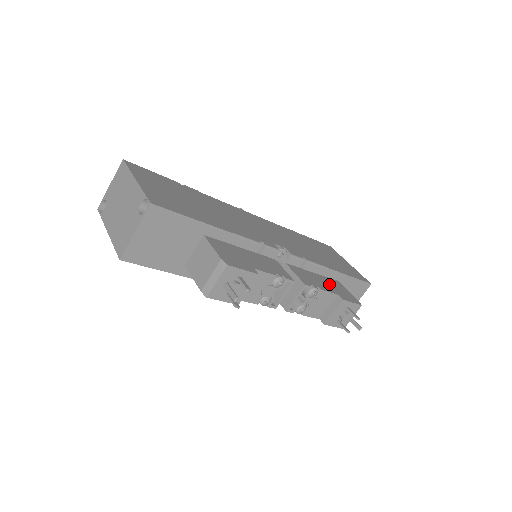
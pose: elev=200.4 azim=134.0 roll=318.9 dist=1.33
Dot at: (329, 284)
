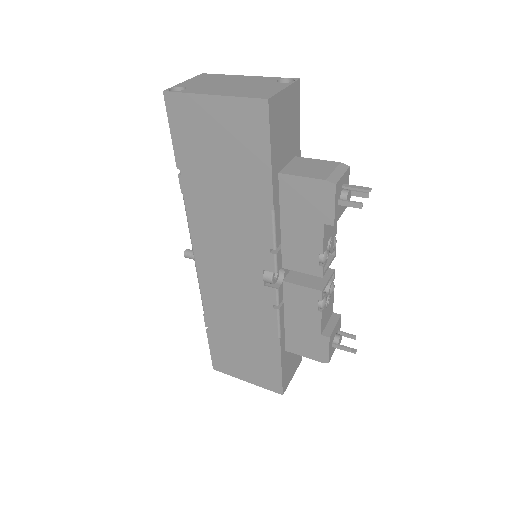
Dot at: occluded
